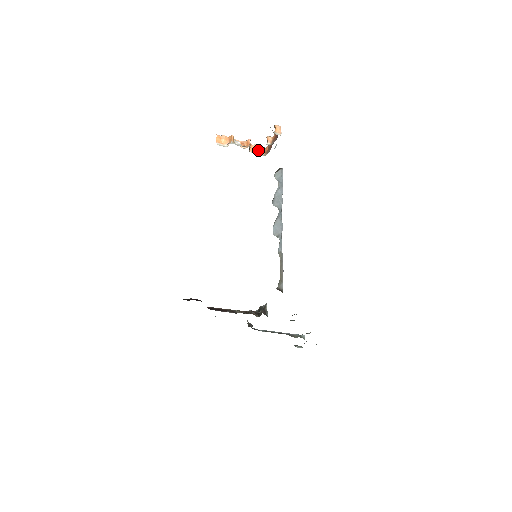
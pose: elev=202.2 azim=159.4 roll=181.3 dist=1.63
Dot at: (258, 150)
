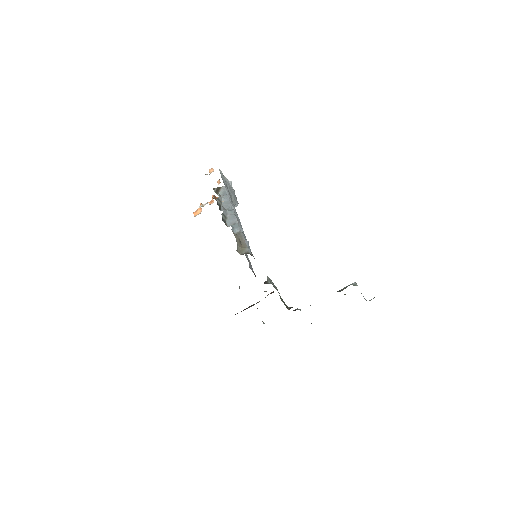
Dot at: occluded
